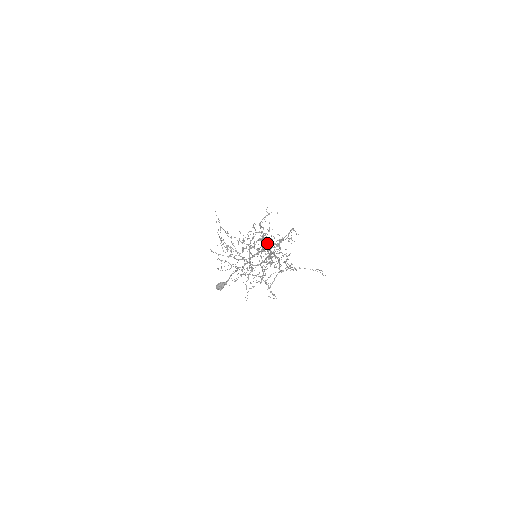
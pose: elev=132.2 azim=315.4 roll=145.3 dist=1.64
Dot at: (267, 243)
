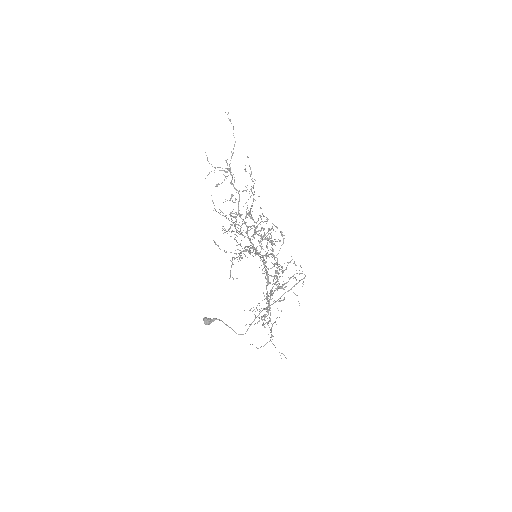
Dot at: (270, 294)
